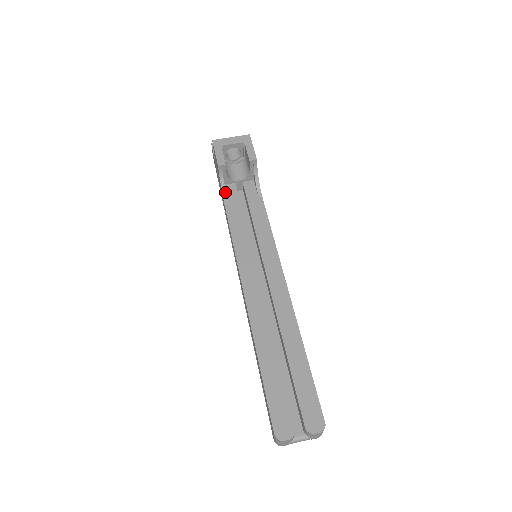
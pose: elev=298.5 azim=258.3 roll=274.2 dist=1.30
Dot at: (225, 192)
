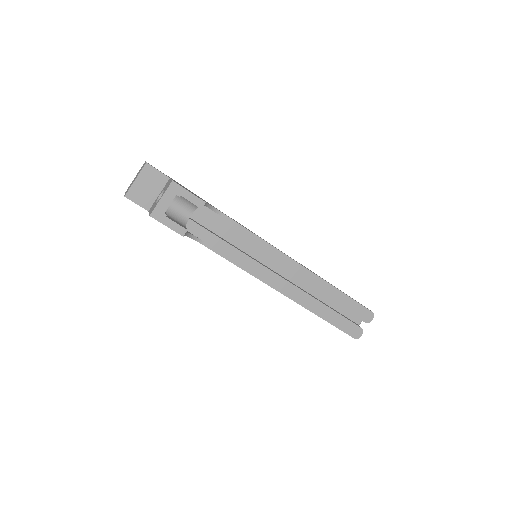
Dot at: (193, 236)
